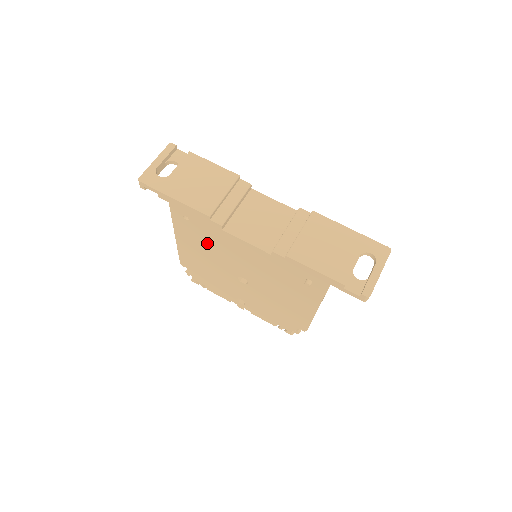
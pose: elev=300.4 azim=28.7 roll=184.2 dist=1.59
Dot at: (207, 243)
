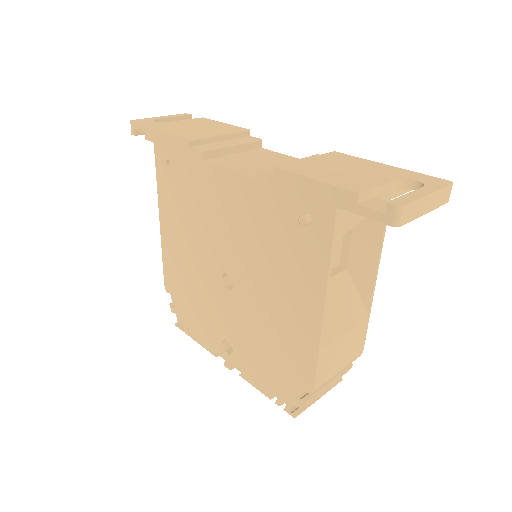
Dot at: (189, 210)
